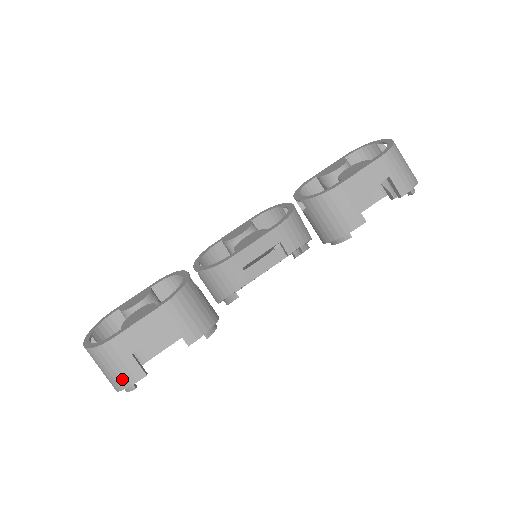
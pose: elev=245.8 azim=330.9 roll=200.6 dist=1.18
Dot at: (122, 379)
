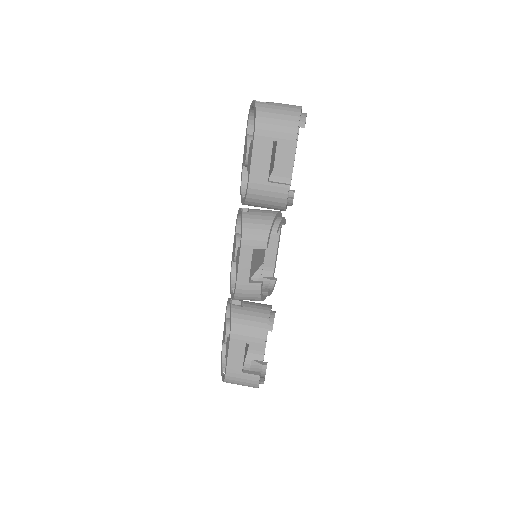
Dot at: (251, 385)
